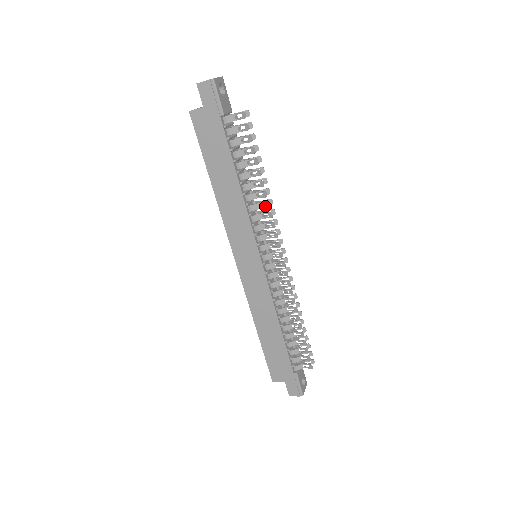
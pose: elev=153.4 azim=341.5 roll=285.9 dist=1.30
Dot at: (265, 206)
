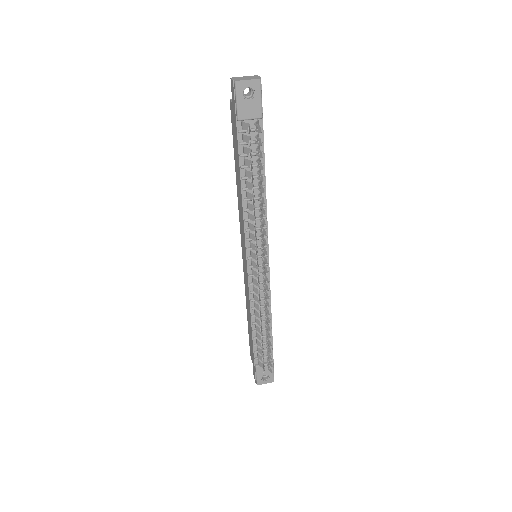
Dot at: (255, 222)
